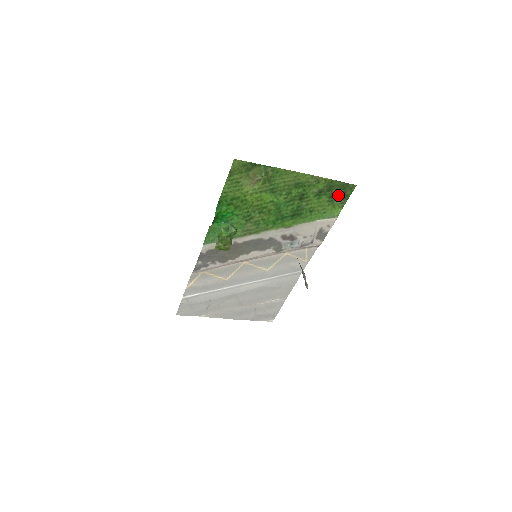
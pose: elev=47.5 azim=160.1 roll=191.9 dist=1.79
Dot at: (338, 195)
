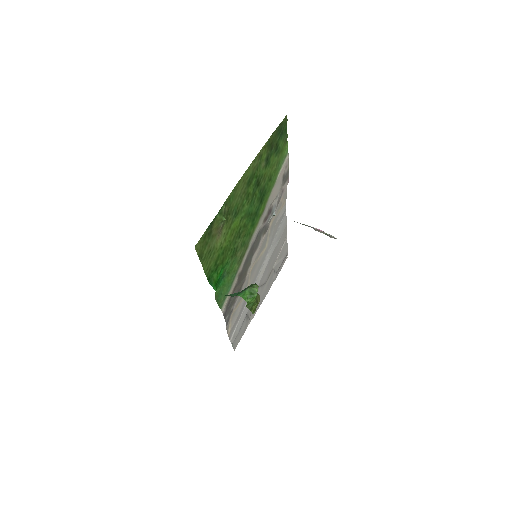
Dot at: (279, 140)
